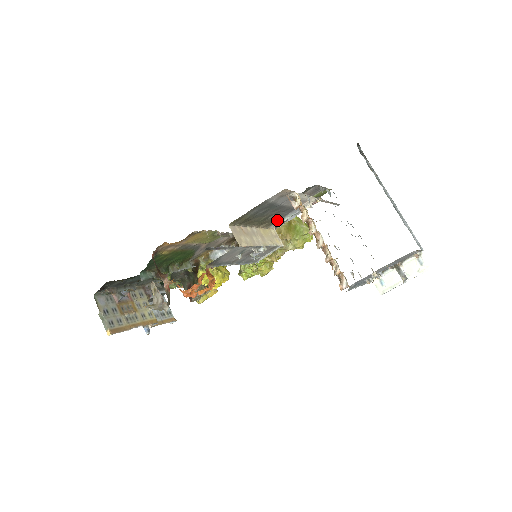
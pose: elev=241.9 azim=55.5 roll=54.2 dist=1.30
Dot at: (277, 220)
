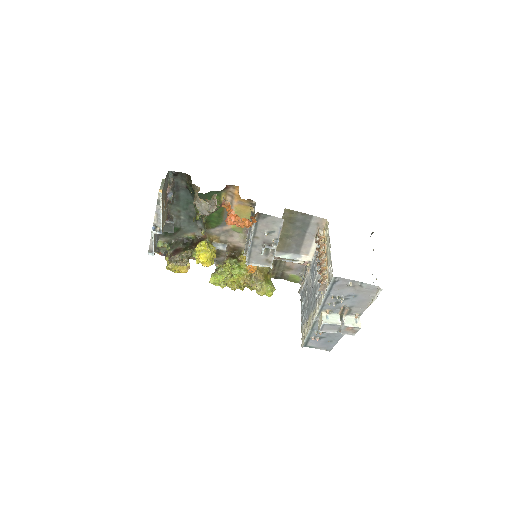
Dot at: (283, 250)
